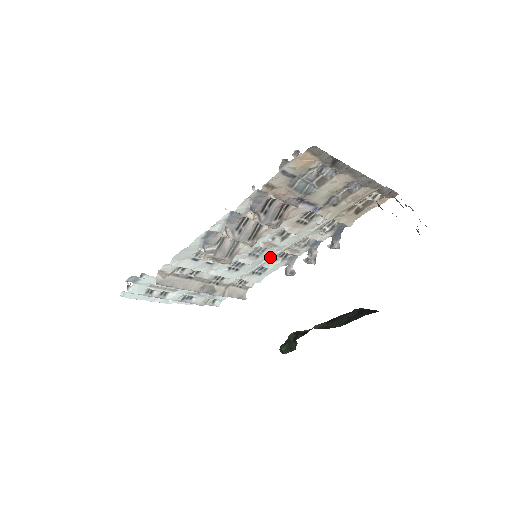
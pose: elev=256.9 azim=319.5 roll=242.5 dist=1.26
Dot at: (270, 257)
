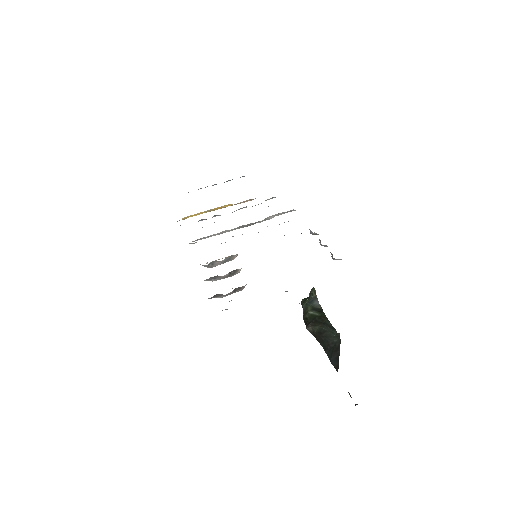
Dot at: occluded
